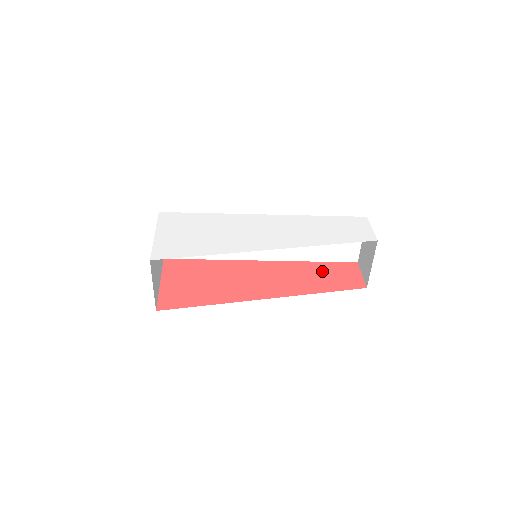
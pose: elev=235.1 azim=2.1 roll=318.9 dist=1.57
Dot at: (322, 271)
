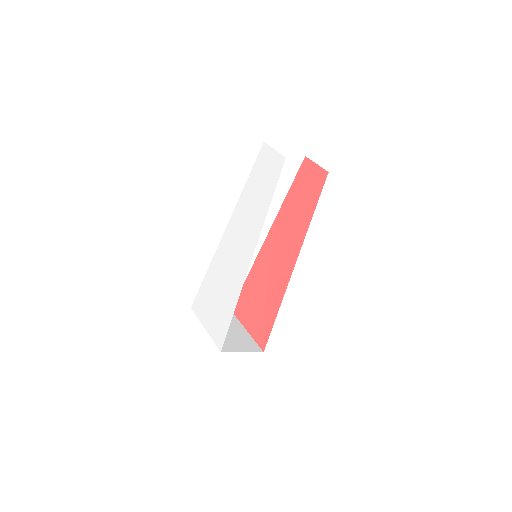
Dot at: (297, 197)
